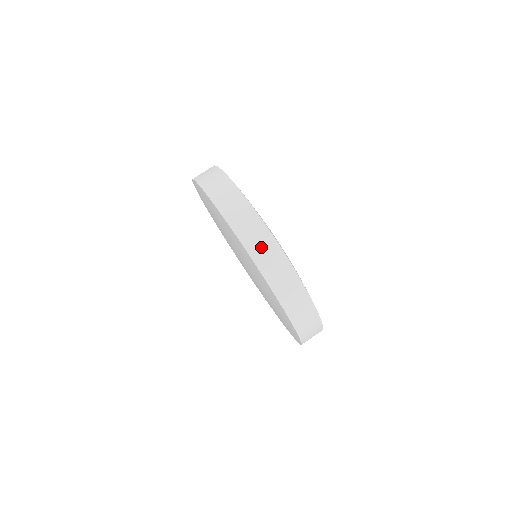
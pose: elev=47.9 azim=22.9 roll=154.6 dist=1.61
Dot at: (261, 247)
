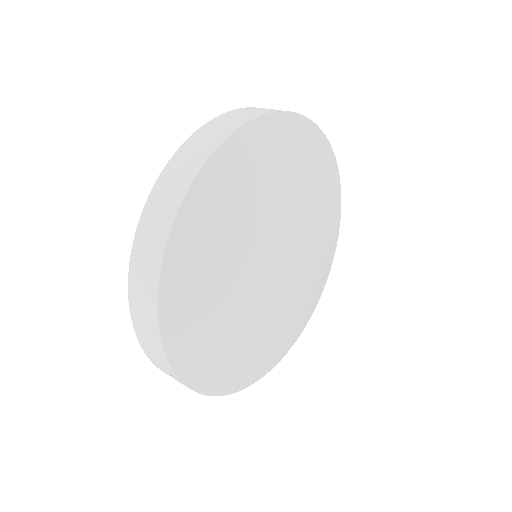
Dot at: (257, 110)
